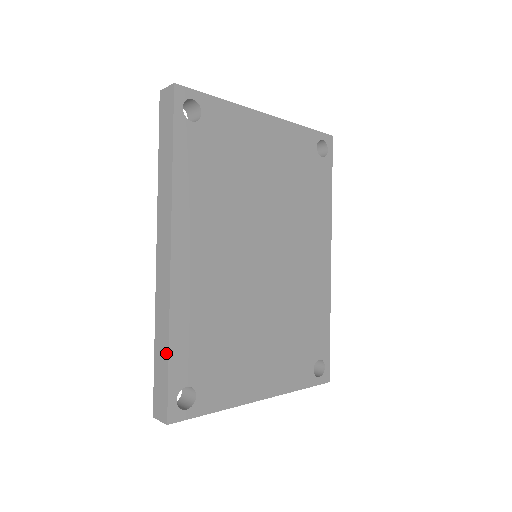
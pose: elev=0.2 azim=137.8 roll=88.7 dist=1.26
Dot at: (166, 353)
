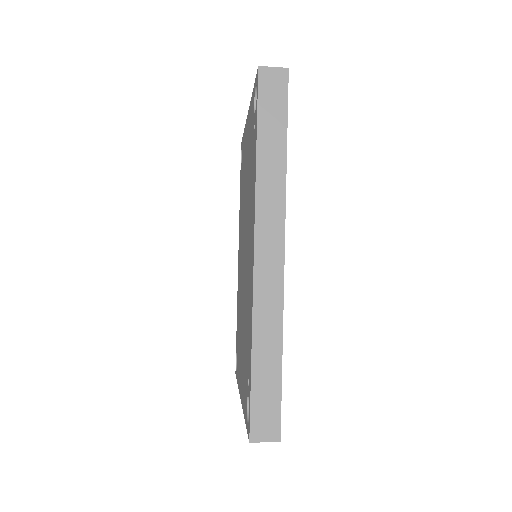
Dot at: (278, 364)
